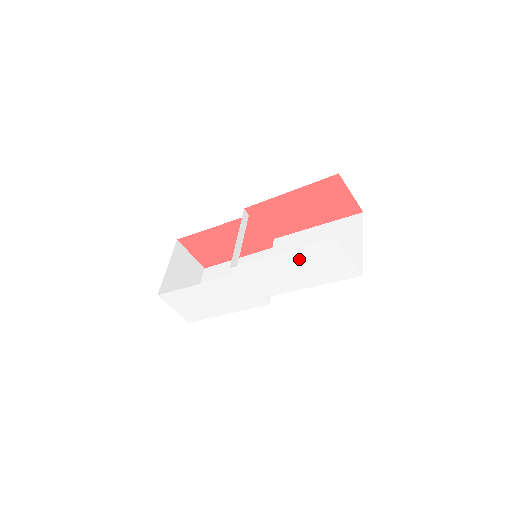
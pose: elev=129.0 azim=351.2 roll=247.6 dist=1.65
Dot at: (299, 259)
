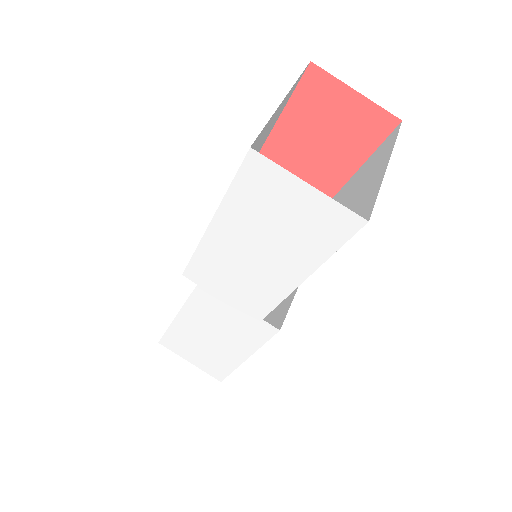
Dot at: (243, 223)
